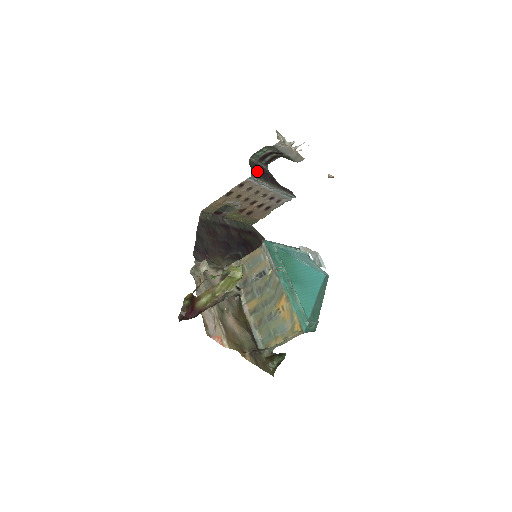
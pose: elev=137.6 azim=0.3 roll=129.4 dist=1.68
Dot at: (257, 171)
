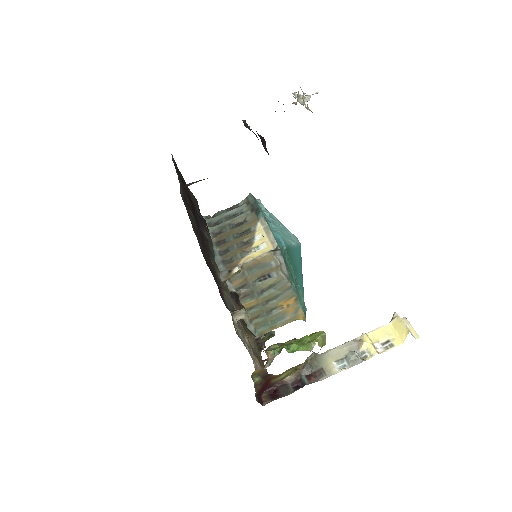
Dot at: occluded
